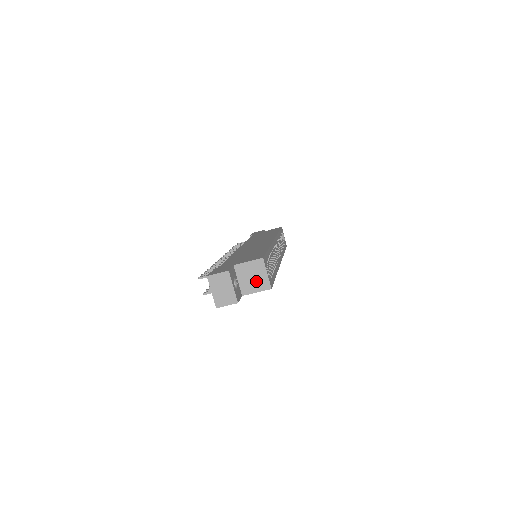
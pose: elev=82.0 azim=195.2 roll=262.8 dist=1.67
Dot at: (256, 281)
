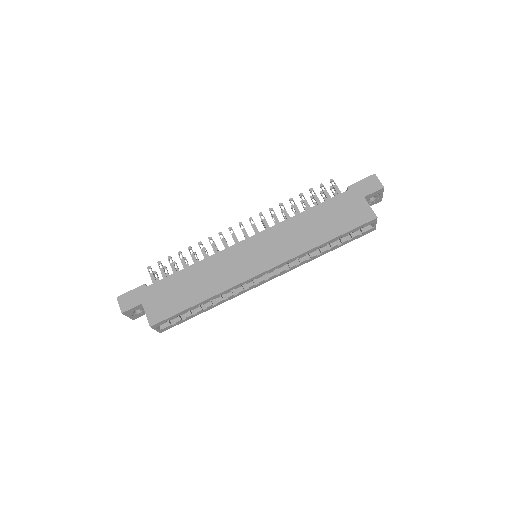
Dot at: occluded
